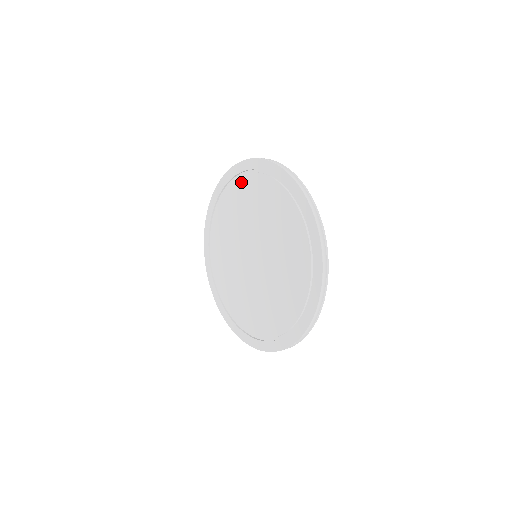
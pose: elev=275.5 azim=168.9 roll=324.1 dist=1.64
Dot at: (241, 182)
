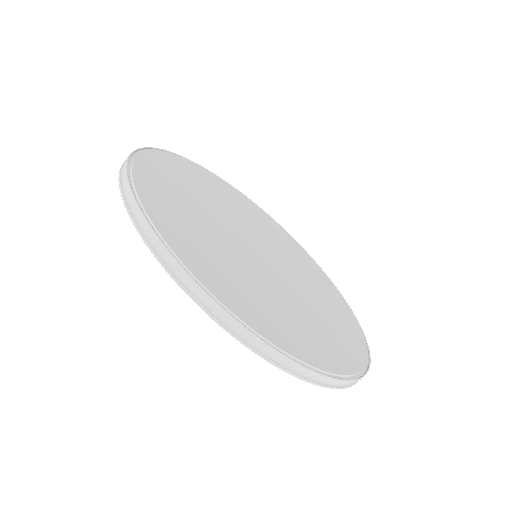
Dot at: occluded
